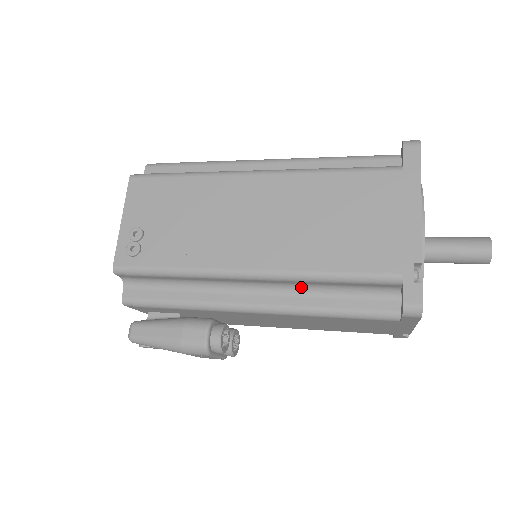
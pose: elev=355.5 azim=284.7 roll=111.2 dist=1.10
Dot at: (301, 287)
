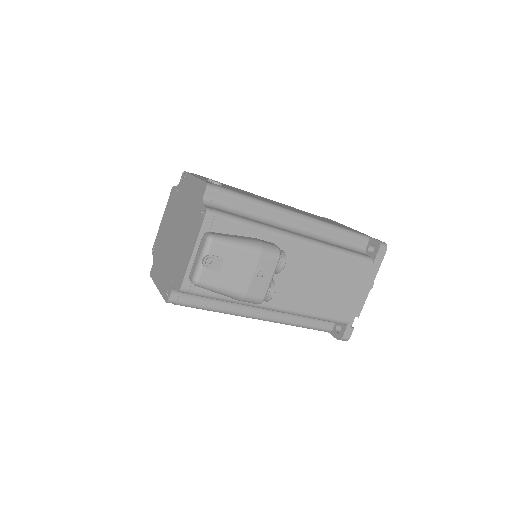
Dot at: (321, 237)
